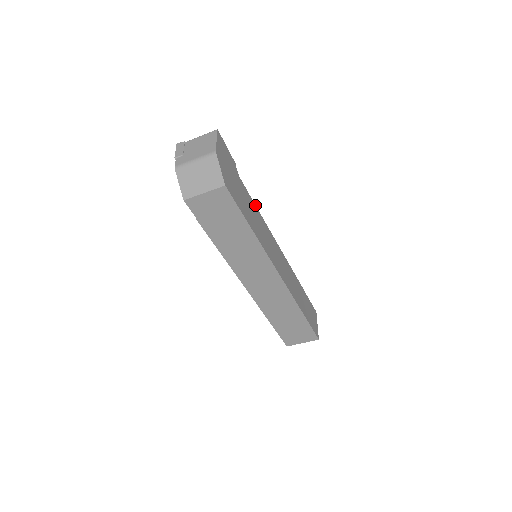
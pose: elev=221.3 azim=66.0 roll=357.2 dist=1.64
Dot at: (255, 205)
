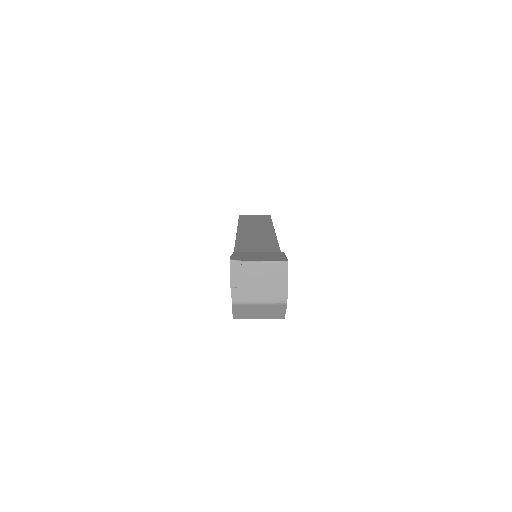
Dot at: (280, 250)
